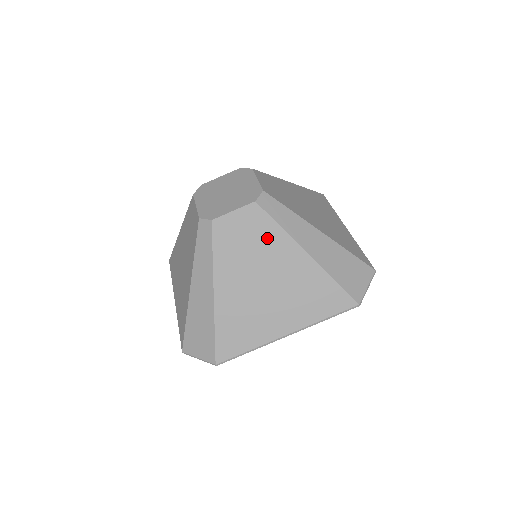
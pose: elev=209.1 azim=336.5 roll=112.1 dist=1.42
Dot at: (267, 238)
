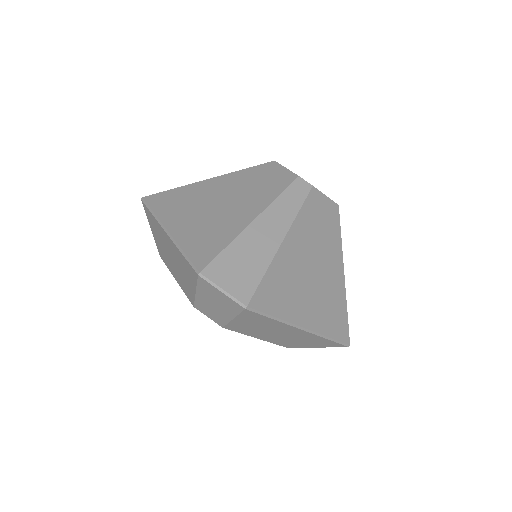
Dot at: (332, 237)
